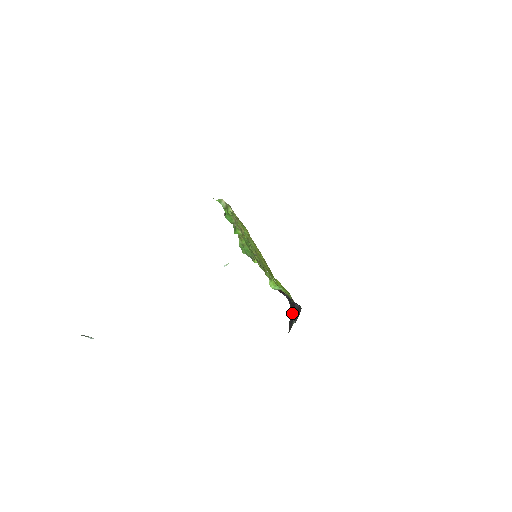
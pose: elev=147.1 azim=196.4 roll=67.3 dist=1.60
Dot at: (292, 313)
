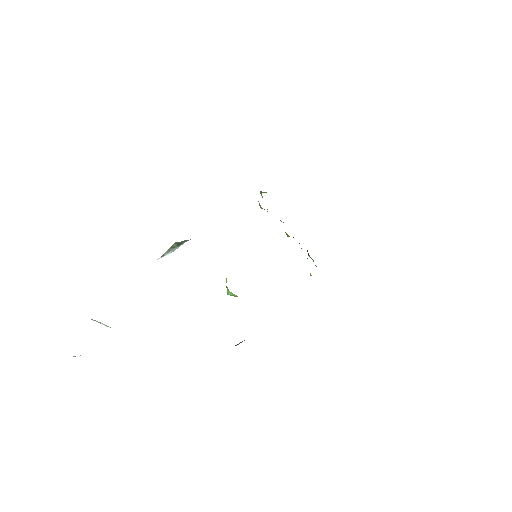
Dot at: occluded
